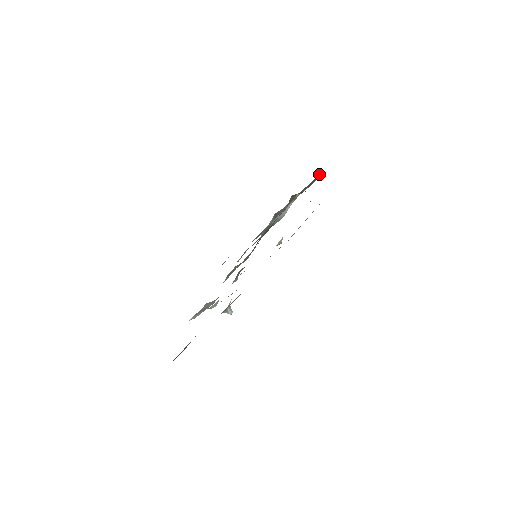
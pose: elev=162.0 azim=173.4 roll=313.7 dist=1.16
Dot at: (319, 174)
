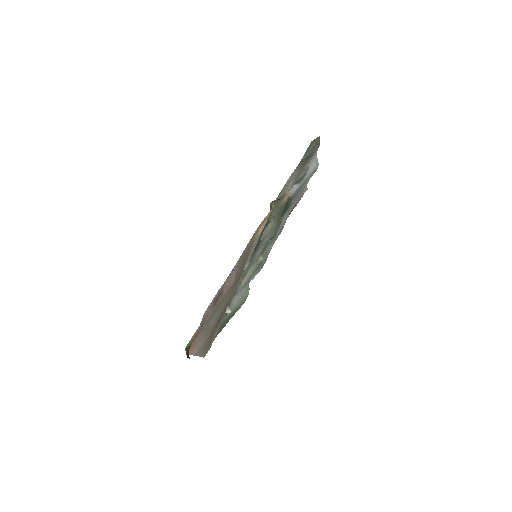
Dot at: (317, 140)
